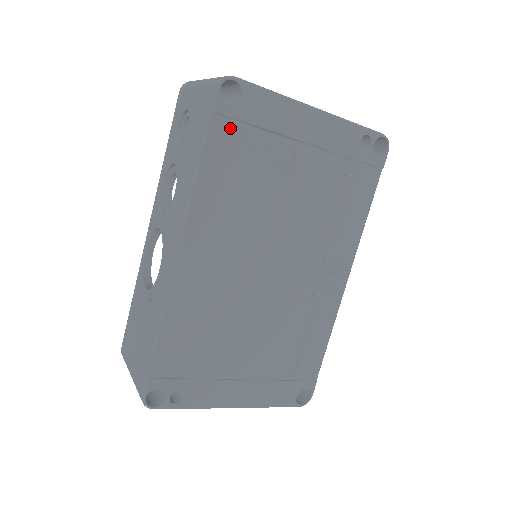
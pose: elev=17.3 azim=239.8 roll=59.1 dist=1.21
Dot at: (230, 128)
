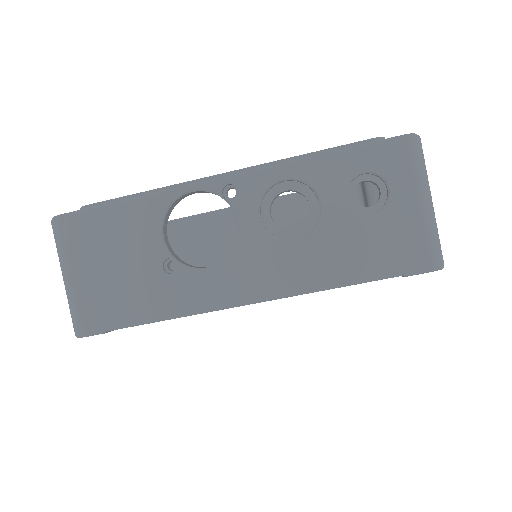
Dot at: occluded
